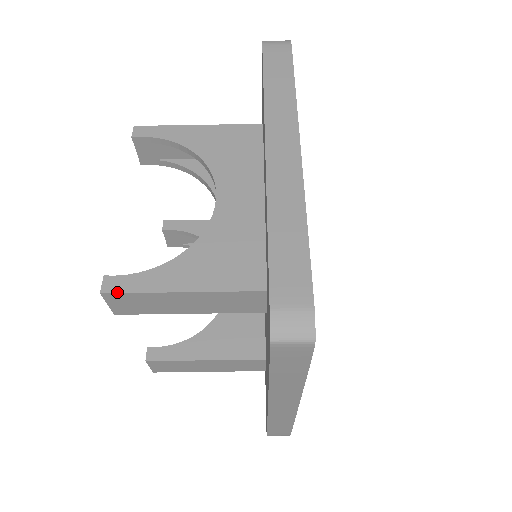
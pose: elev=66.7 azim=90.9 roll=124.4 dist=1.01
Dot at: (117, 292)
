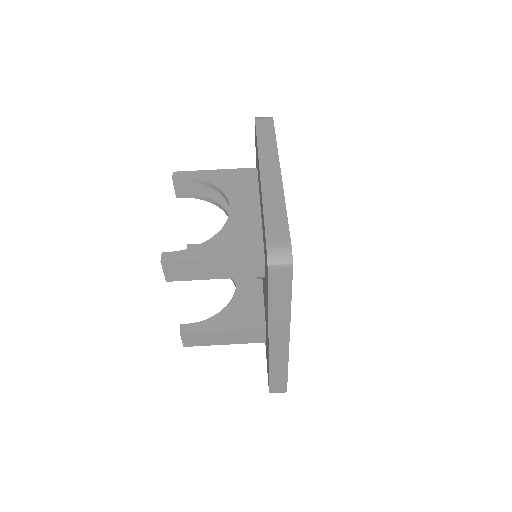
Dot at: (171, 260)
